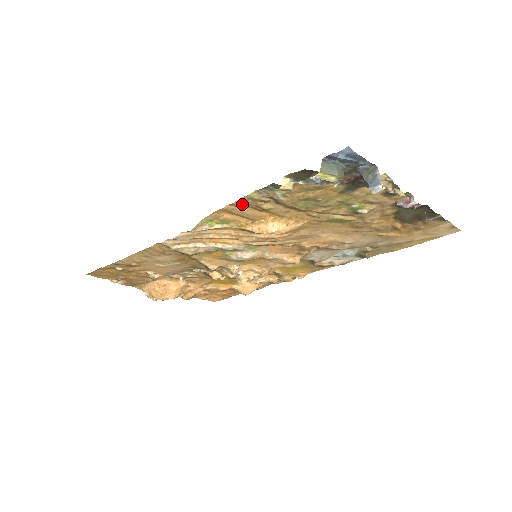
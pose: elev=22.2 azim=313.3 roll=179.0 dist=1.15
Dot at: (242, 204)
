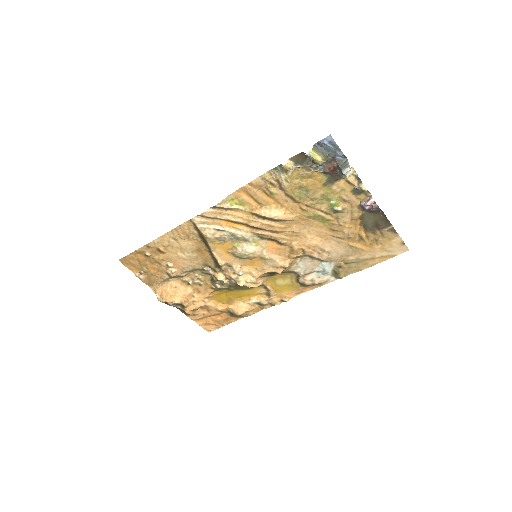
Dot at: (257, 185)
